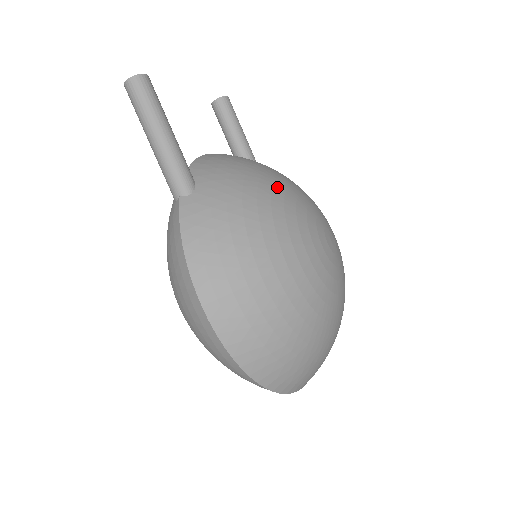
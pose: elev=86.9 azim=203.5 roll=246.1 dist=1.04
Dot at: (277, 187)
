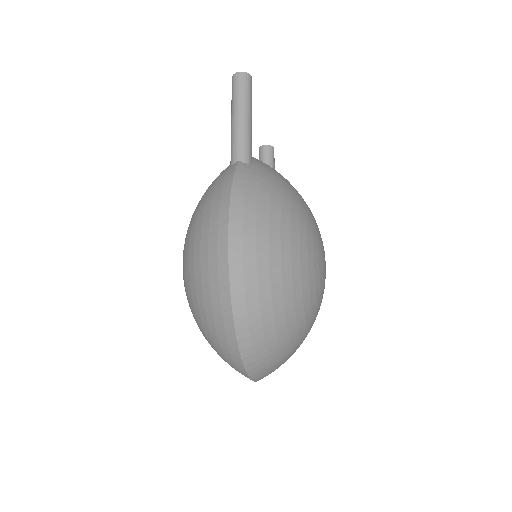
Dot at: (304, 201)
